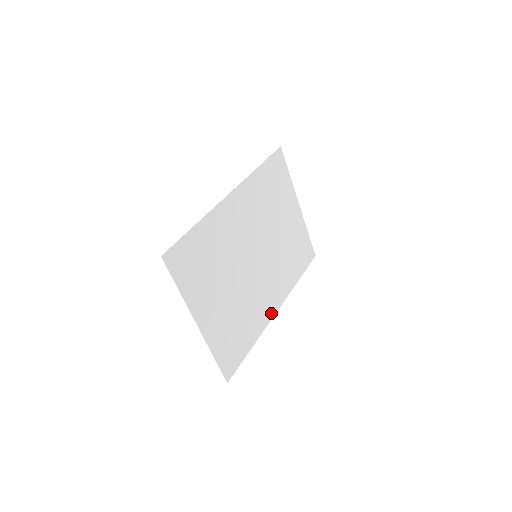
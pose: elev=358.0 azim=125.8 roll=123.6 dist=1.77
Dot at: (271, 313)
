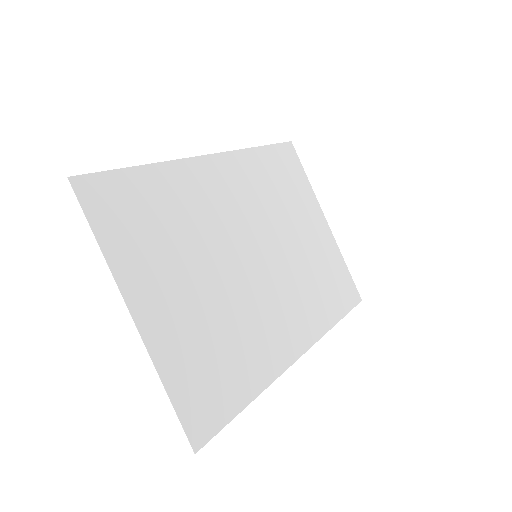
Dot at: (289, 356)
